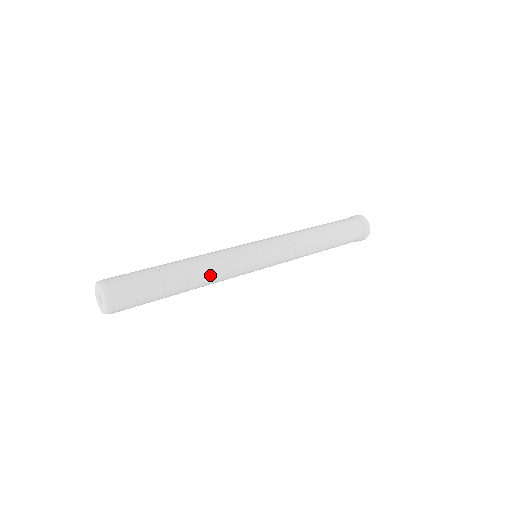
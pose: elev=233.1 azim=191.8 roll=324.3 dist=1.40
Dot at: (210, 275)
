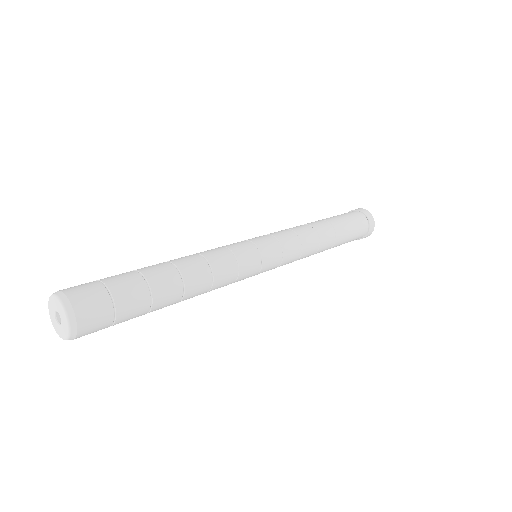
Dot at: (206, 282)
